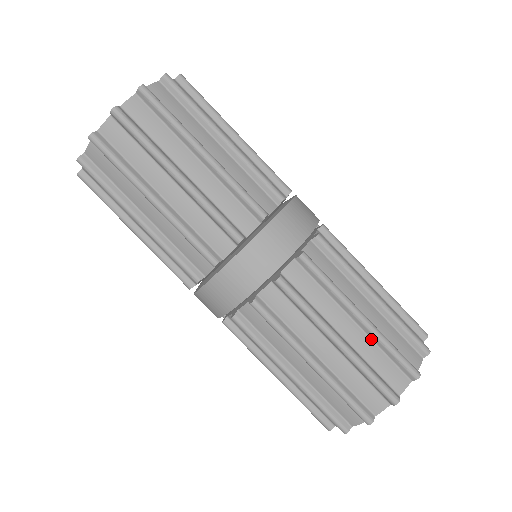
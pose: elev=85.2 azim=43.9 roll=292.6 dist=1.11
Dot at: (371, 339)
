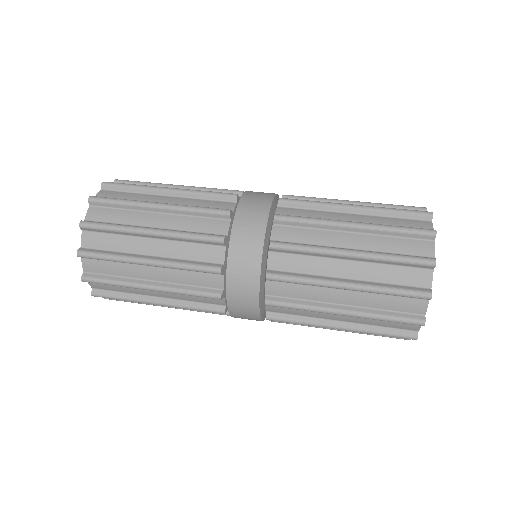
Dot at: occluded
